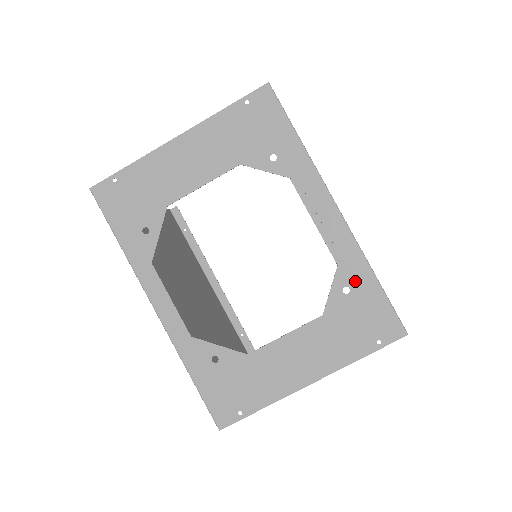
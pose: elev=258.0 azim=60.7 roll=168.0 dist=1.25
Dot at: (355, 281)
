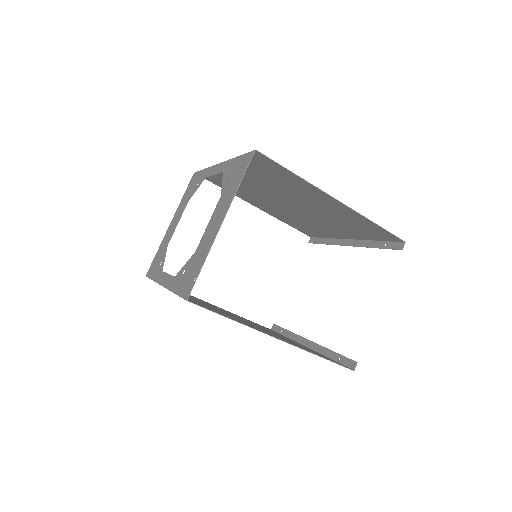
Dot at: (230, 169)
